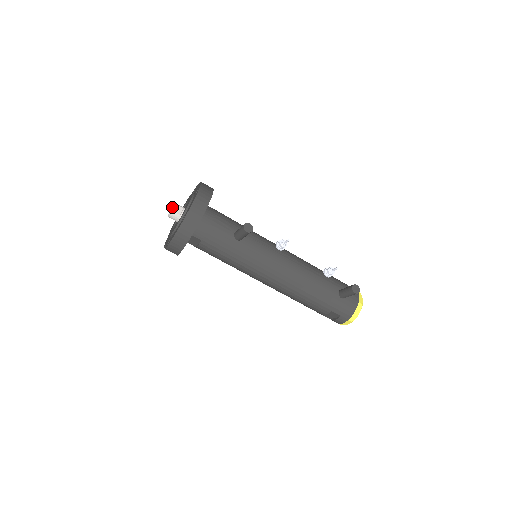
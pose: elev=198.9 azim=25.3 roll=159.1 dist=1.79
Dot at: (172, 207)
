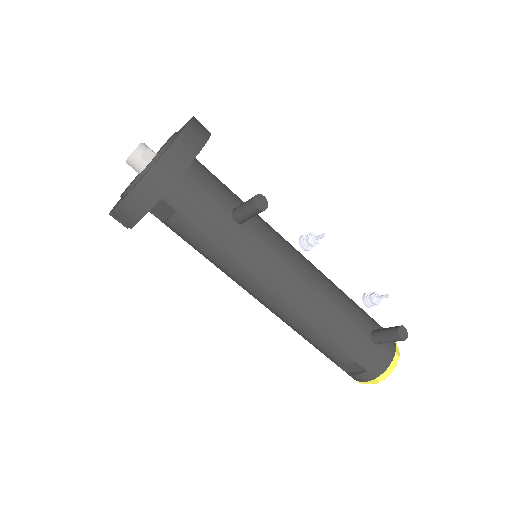
Dot at: occluded
